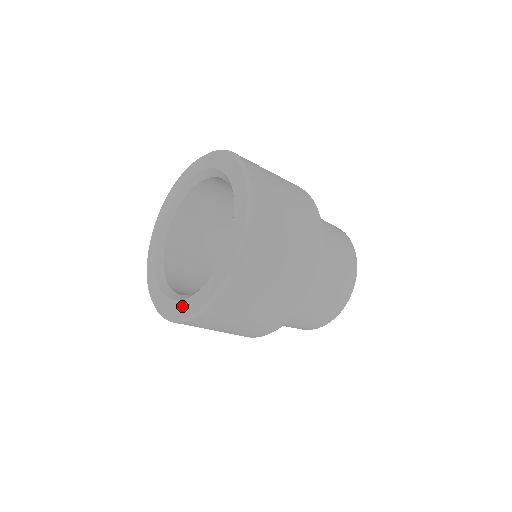
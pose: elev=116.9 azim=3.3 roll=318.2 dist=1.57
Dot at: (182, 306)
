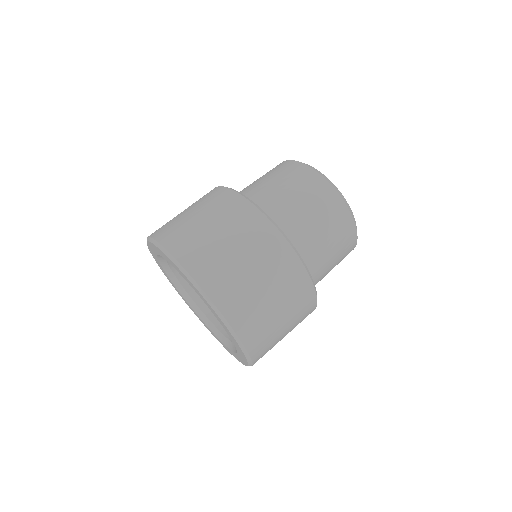
Dot at: (236, 356)
